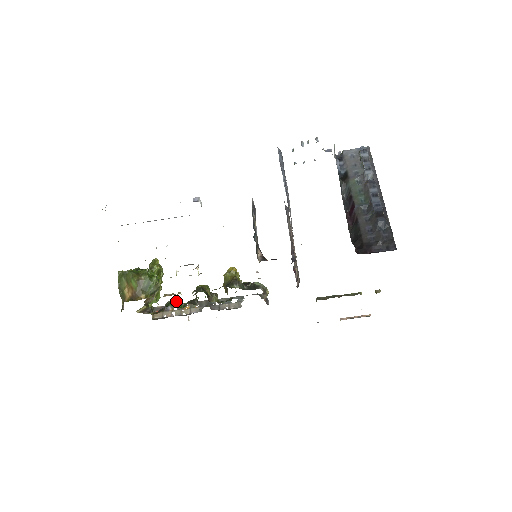
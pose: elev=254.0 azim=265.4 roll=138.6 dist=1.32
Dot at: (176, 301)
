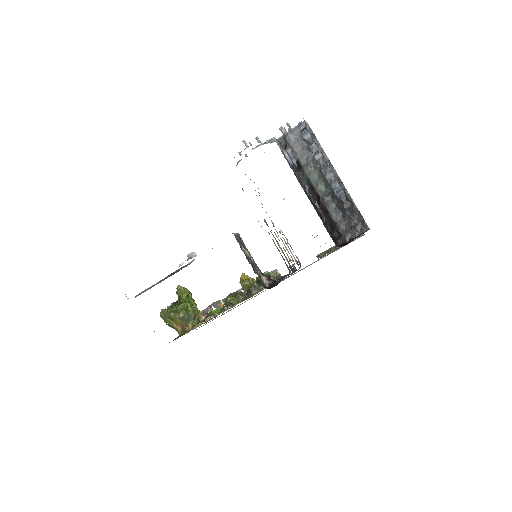
Dot at: occluded
